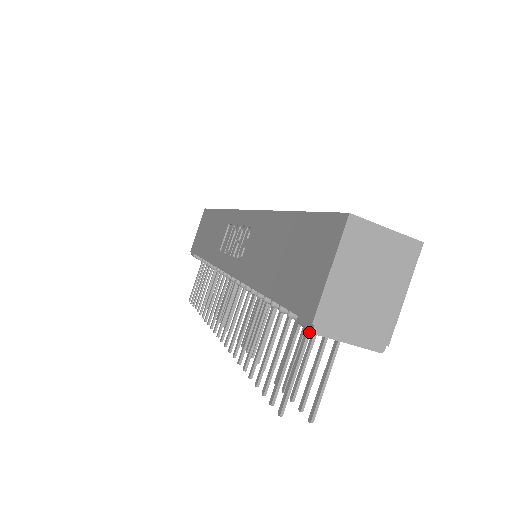
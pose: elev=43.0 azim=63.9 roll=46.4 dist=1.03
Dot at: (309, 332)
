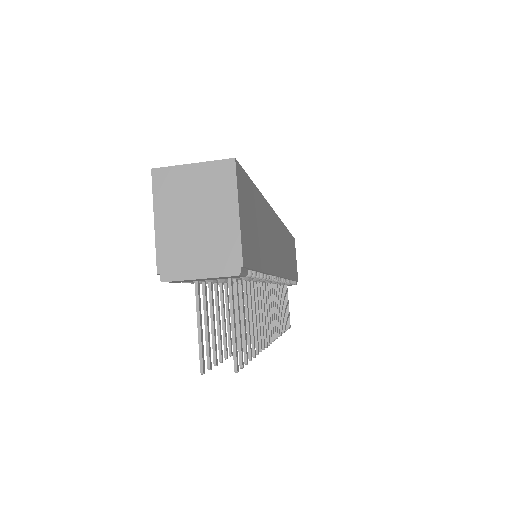
Dot at: (196, 287)
